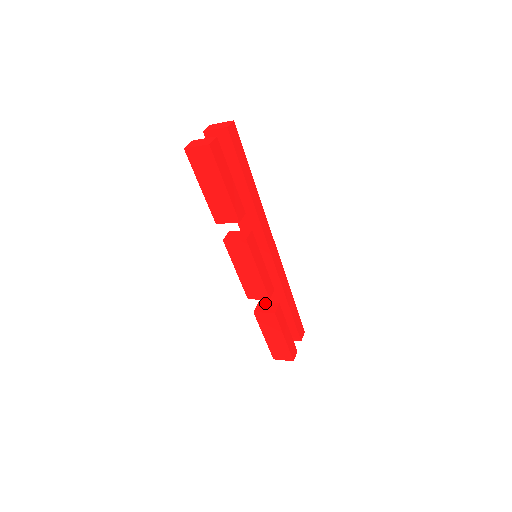
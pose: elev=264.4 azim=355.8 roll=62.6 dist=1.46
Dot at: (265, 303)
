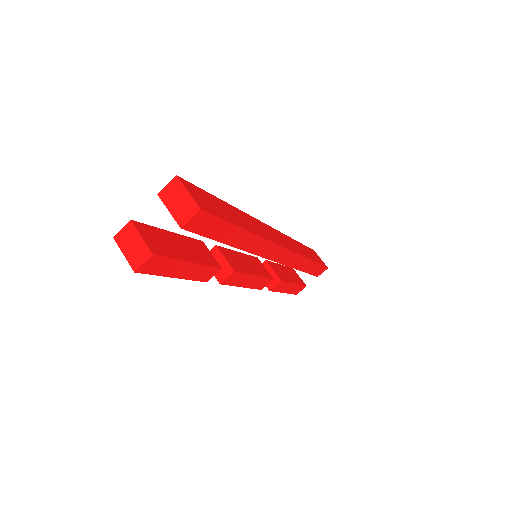
Dot at: (270, 268)
